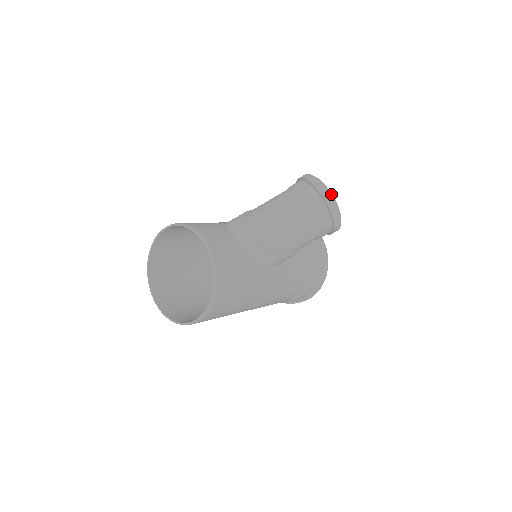
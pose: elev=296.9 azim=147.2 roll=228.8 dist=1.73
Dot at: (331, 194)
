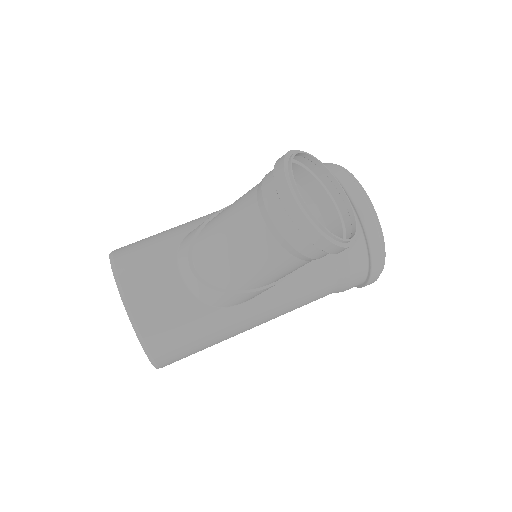
Dot at: (308, 211)
